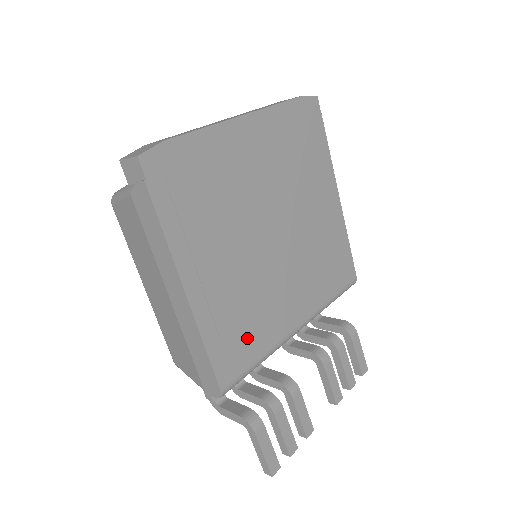
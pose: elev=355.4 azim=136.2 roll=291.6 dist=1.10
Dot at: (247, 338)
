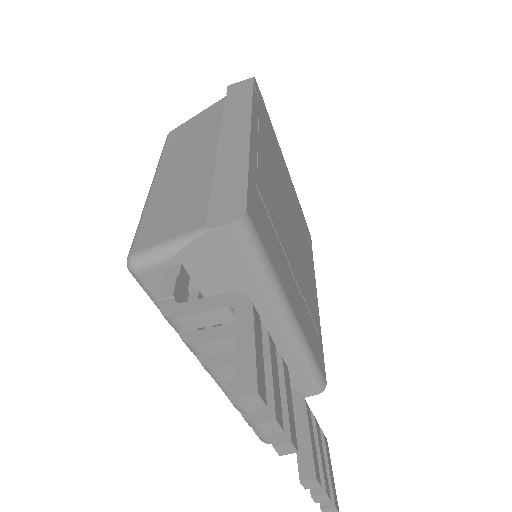
Dot at: (268, 230)
